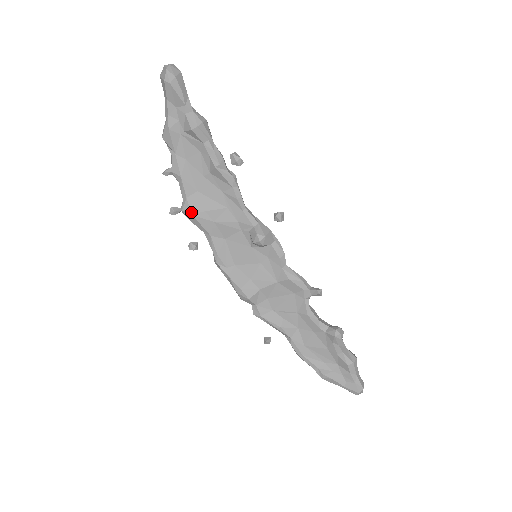
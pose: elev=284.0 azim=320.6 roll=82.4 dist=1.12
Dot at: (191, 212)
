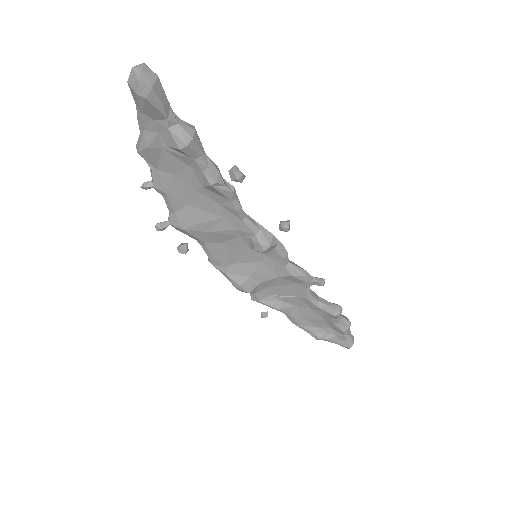
Dot at: (182, 227)
